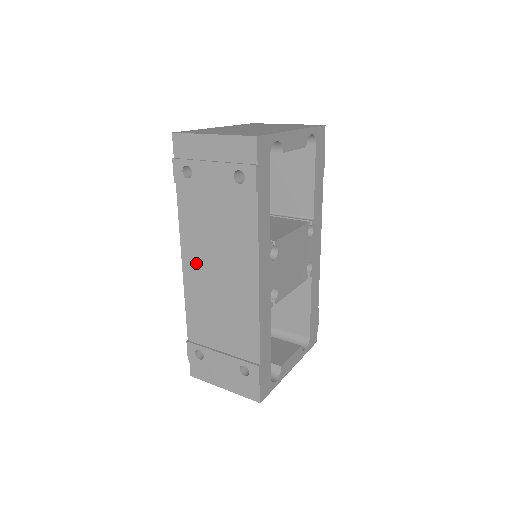
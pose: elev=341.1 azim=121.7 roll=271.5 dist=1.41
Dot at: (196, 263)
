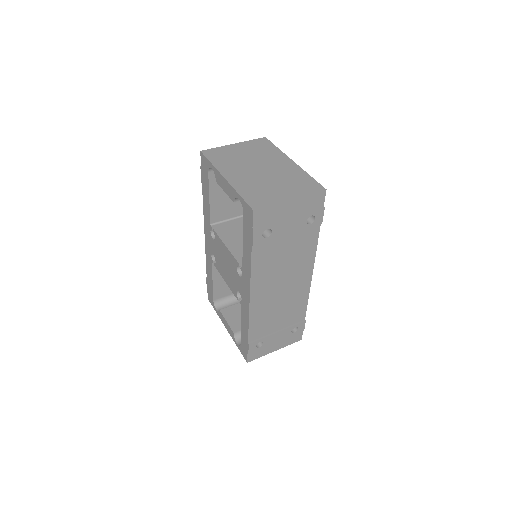
Dot at: (263, 290)
